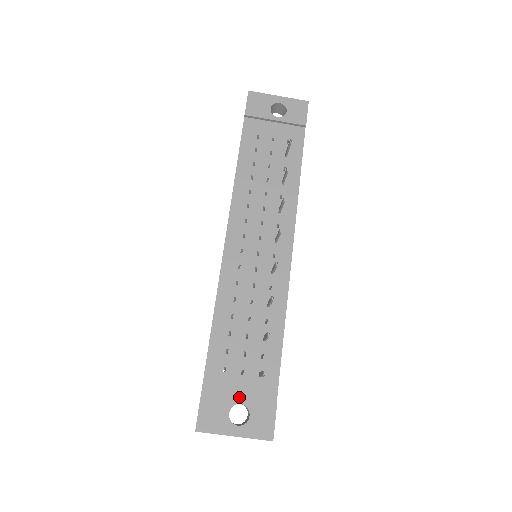
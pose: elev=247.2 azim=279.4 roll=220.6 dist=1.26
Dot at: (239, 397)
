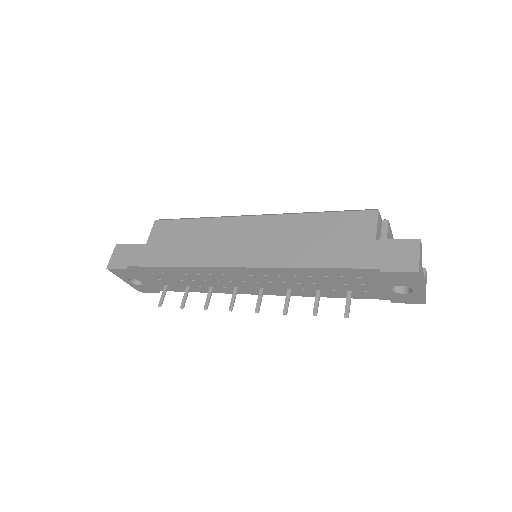
Dot at: (145, 279)
